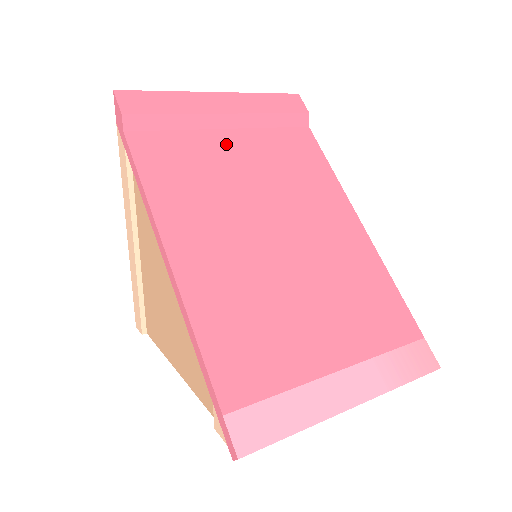
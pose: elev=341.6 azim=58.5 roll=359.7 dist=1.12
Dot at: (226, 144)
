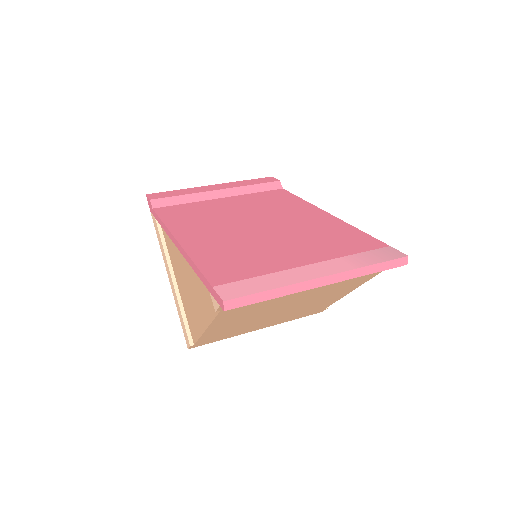
Dot at: (220, 202)
